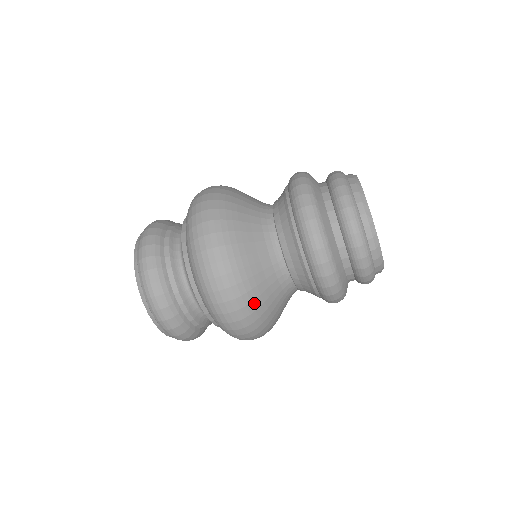
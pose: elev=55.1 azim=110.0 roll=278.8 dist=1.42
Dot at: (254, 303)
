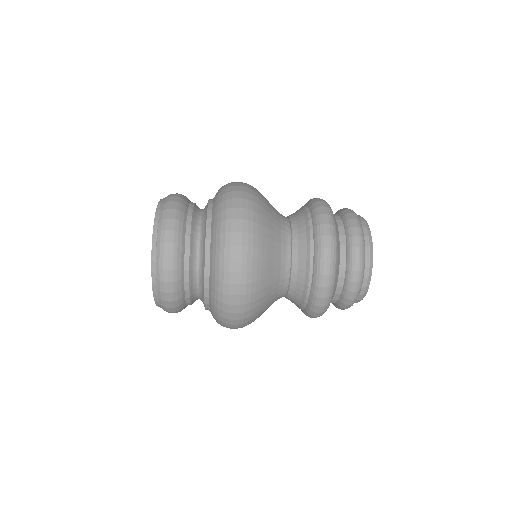
Dot at: (256, 302)
